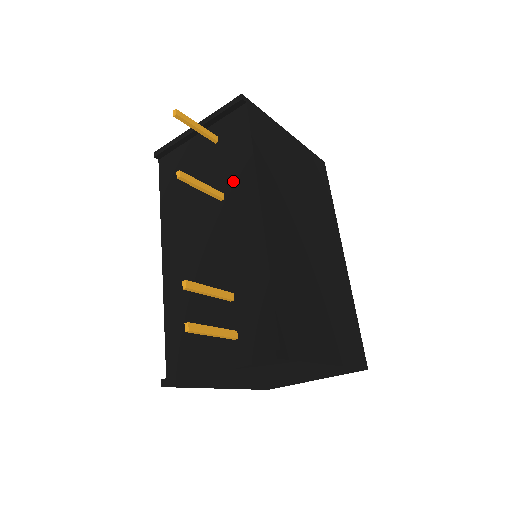
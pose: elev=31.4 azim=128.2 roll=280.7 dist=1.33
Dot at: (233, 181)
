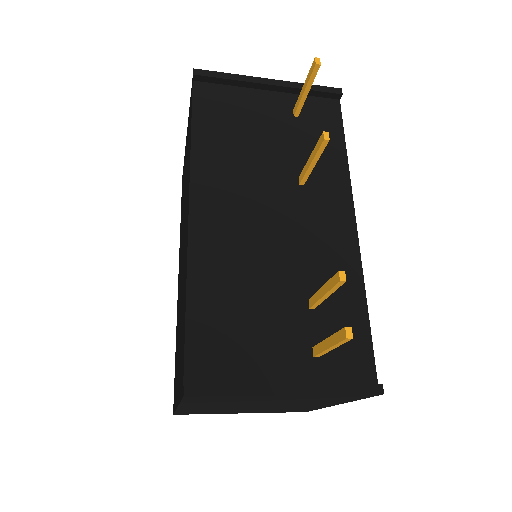
Dot at: (319, 171)
